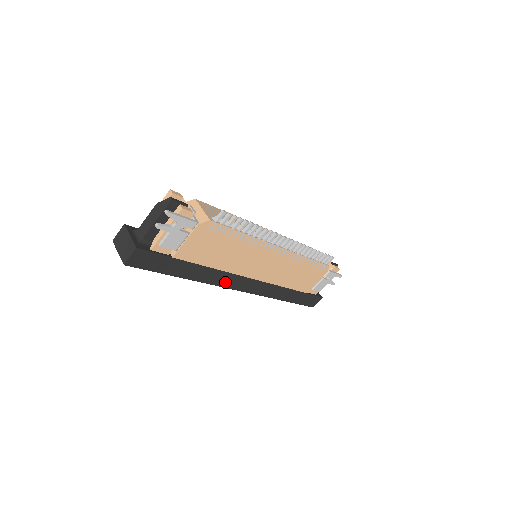
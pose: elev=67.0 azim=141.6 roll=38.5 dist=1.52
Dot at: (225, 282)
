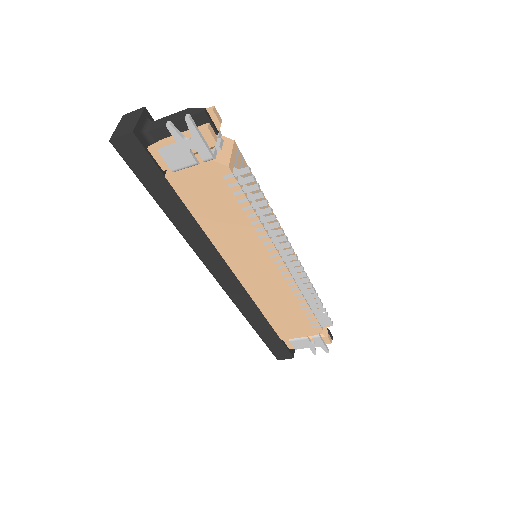
Dot at: (204, 253)
